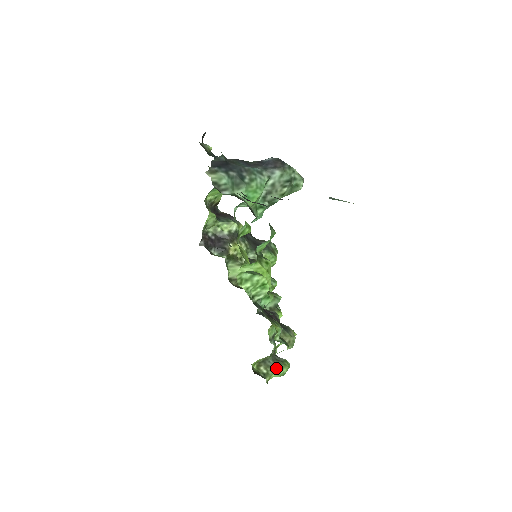
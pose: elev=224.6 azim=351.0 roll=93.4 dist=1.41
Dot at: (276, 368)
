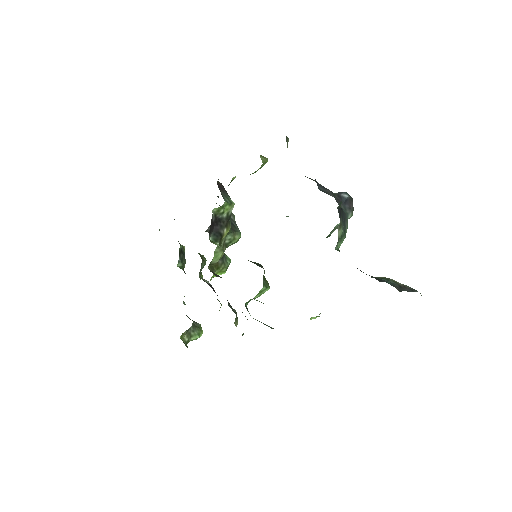
Dot at: (195, 335)
